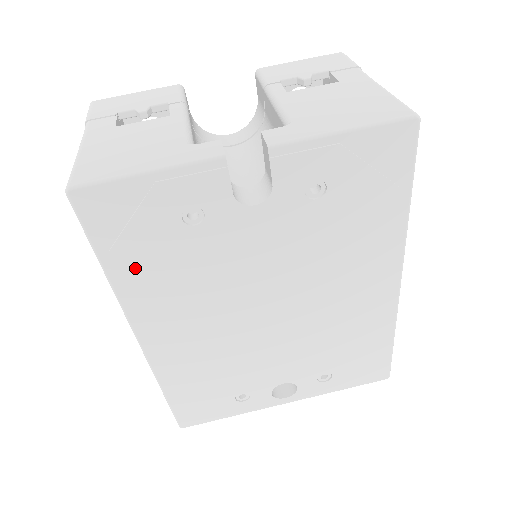
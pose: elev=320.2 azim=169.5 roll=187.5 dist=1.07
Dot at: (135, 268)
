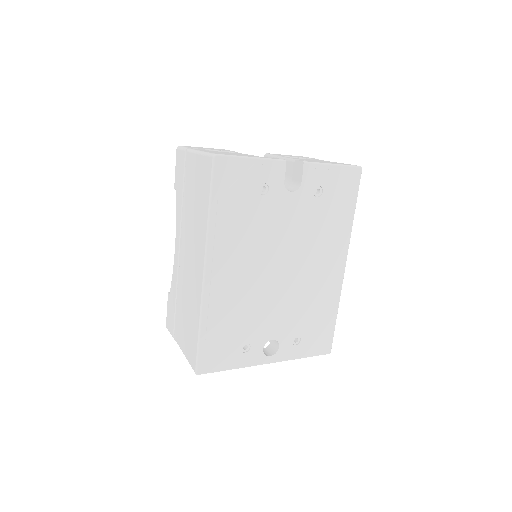
Dot at: (226, 214)
